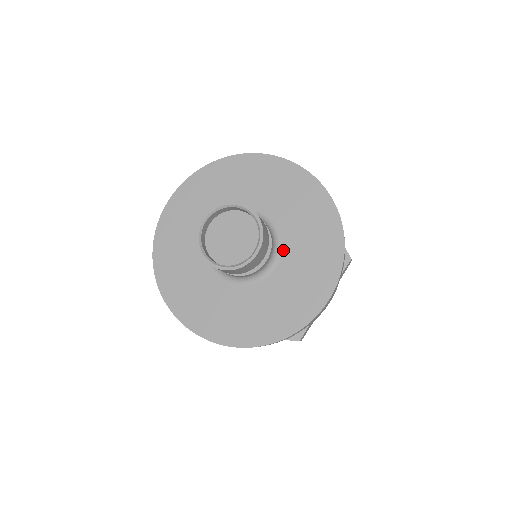
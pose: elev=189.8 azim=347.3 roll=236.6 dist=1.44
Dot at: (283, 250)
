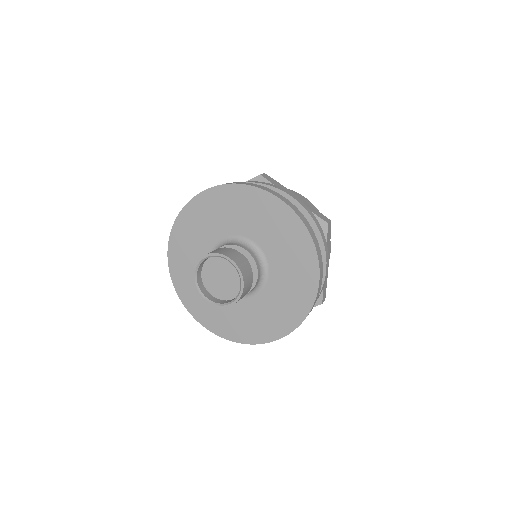
Dot at: (264, 289)
